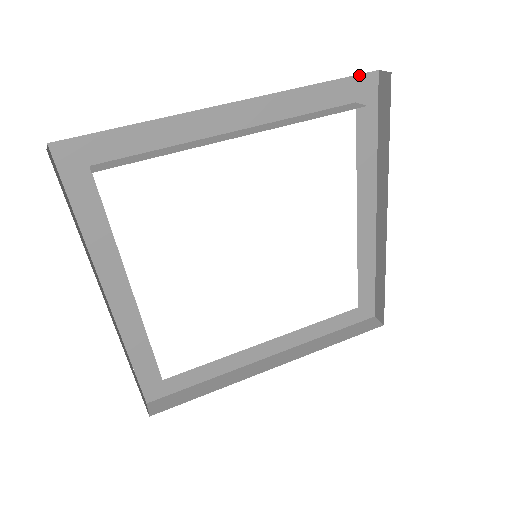
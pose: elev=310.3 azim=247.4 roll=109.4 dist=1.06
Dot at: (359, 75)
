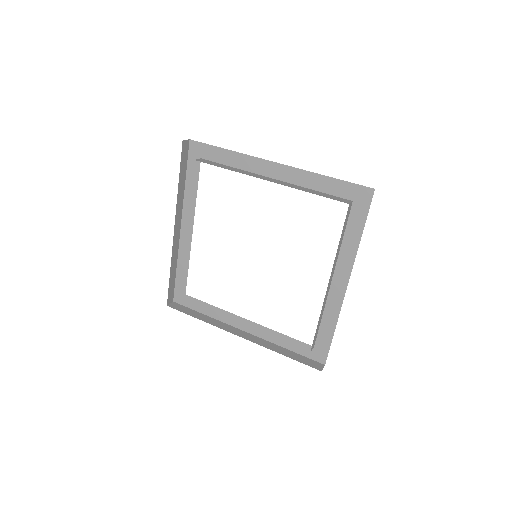
Dot at: (360, 185)
